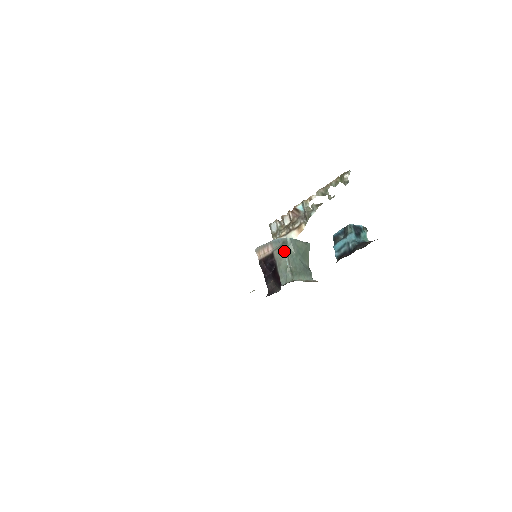
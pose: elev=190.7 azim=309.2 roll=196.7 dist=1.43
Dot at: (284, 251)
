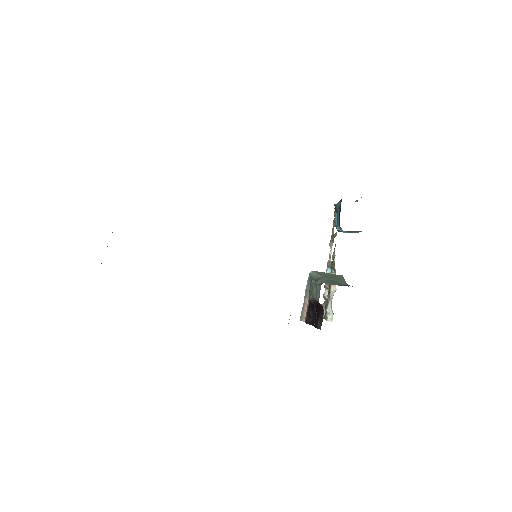
Dot at: (312, 282)
